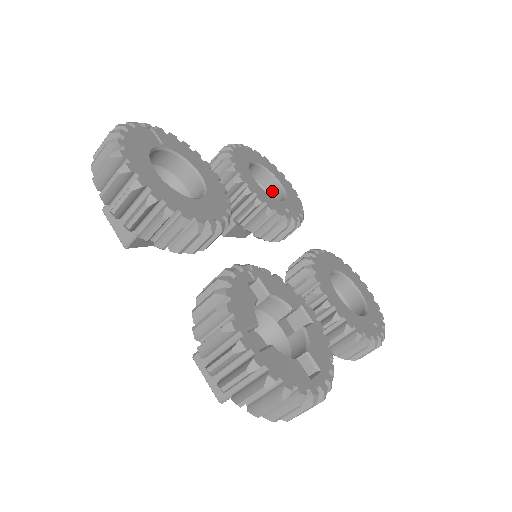
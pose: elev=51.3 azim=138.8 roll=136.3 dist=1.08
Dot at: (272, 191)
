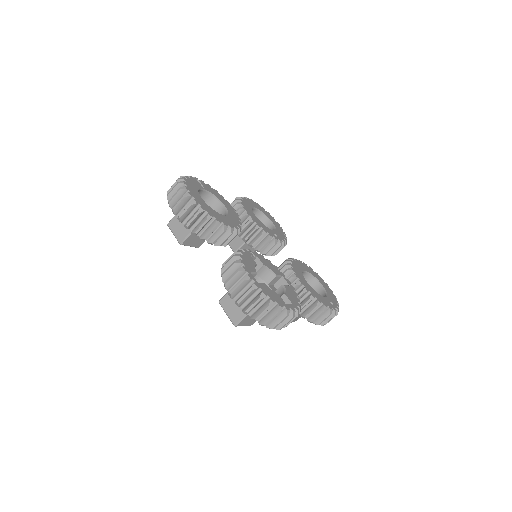
Dot at: occluded
